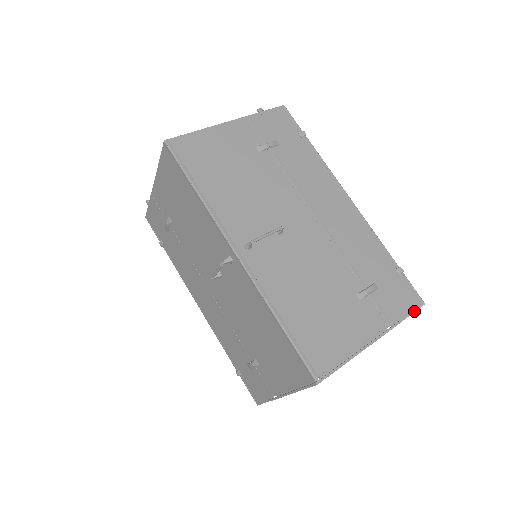
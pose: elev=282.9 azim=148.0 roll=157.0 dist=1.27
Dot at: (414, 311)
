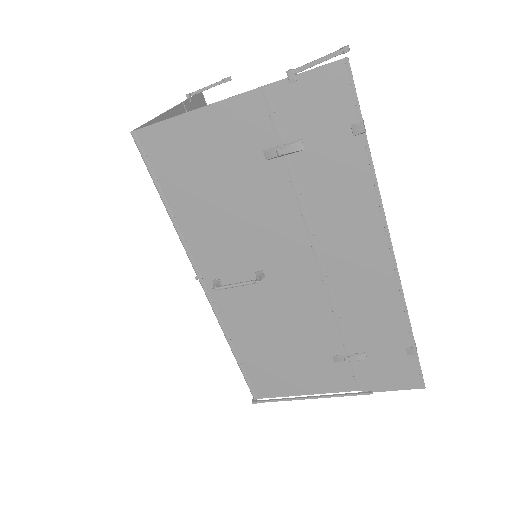
Dot at: (402, 389)
